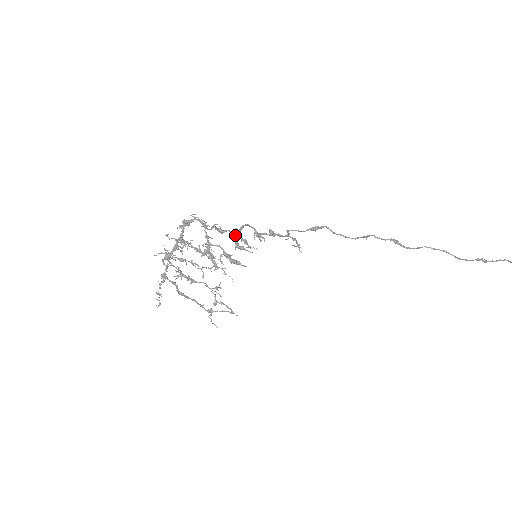
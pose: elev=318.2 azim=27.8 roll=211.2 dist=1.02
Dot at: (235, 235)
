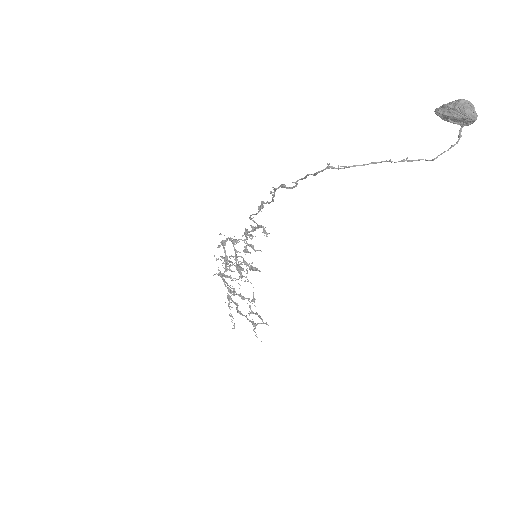
Dot at: occluded
